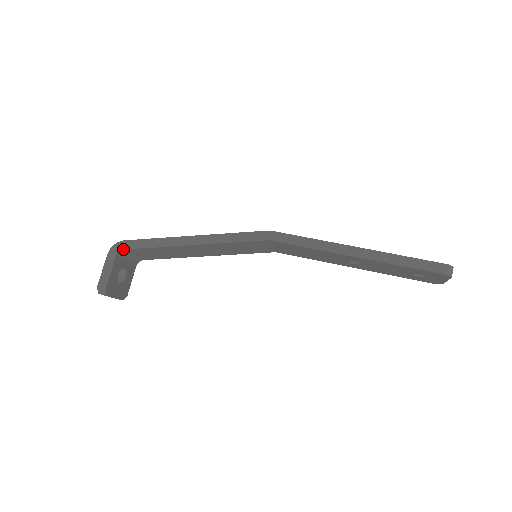
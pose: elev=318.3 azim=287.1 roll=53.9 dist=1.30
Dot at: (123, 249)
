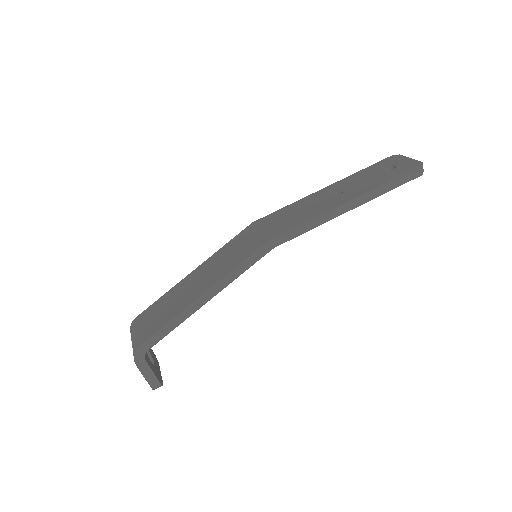
Dot at: occluded
